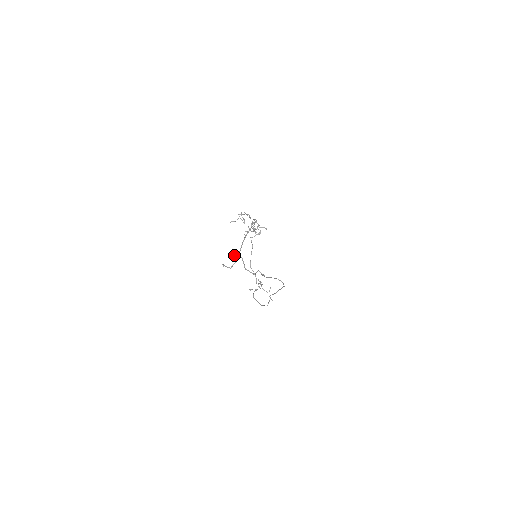
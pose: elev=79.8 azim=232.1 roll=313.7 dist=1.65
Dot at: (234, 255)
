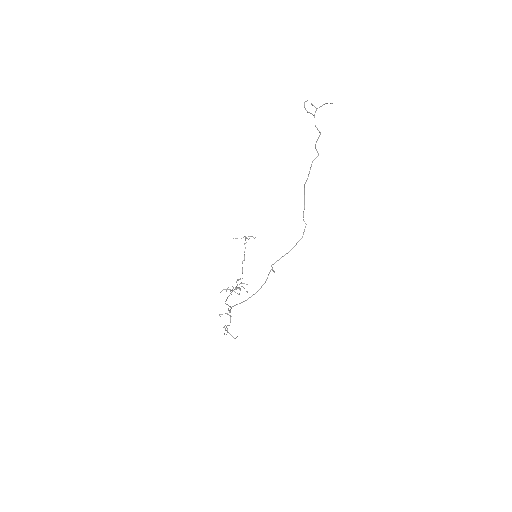
Dot at: (314, 106)
